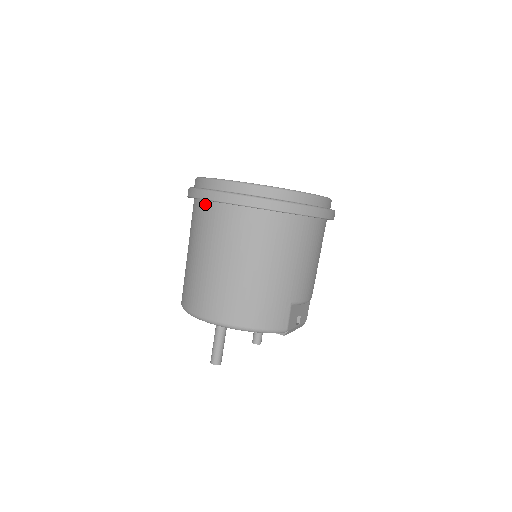
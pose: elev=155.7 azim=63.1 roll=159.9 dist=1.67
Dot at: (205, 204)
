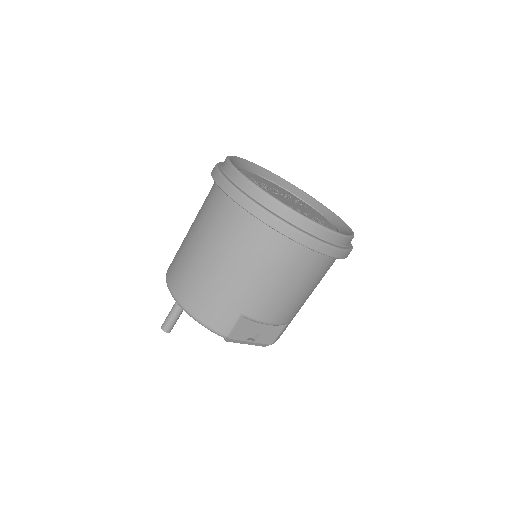
Dot at: occluded
